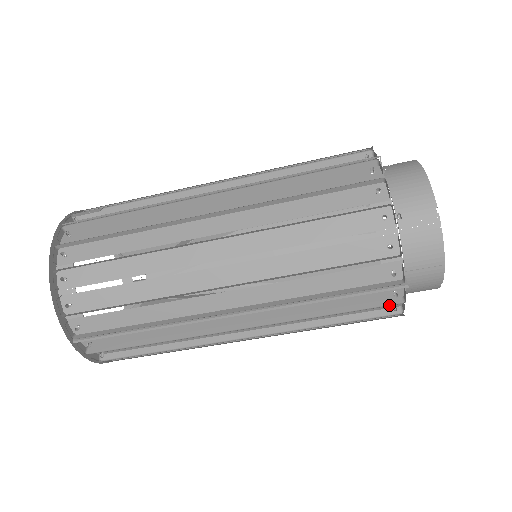
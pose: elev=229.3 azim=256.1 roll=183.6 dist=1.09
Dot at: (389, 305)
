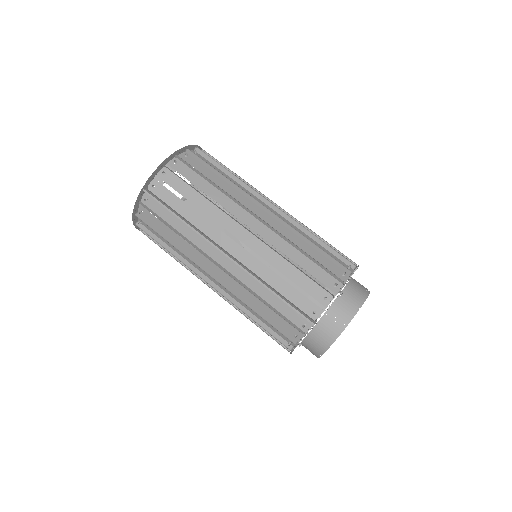
Dot at: occluded
